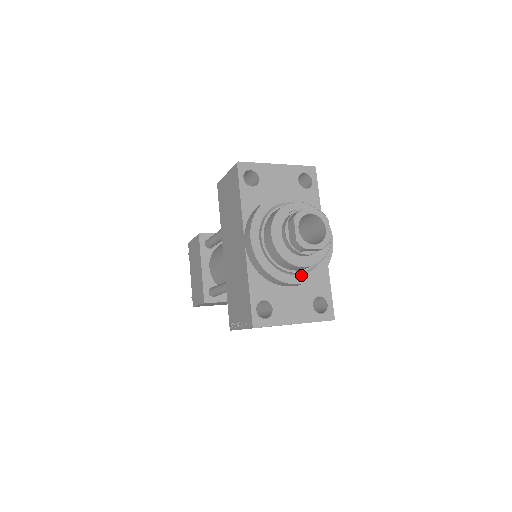
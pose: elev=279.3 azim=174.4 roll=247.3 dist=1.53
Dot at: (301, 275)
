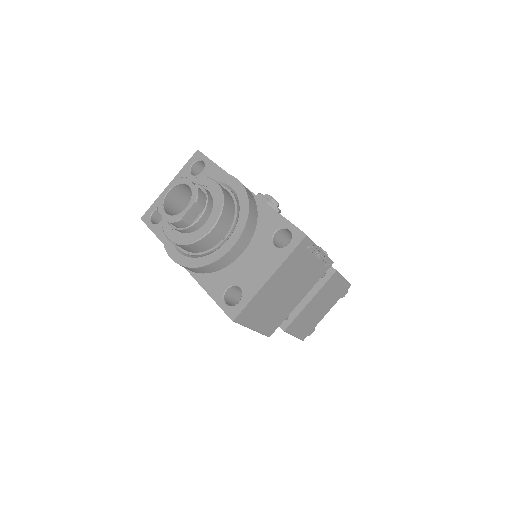
Dot at: (230, 237)
